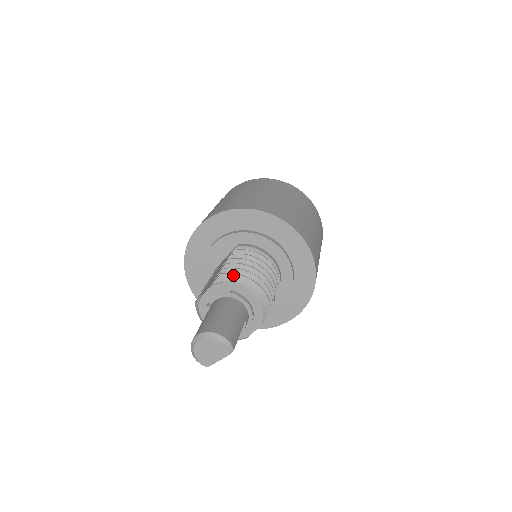
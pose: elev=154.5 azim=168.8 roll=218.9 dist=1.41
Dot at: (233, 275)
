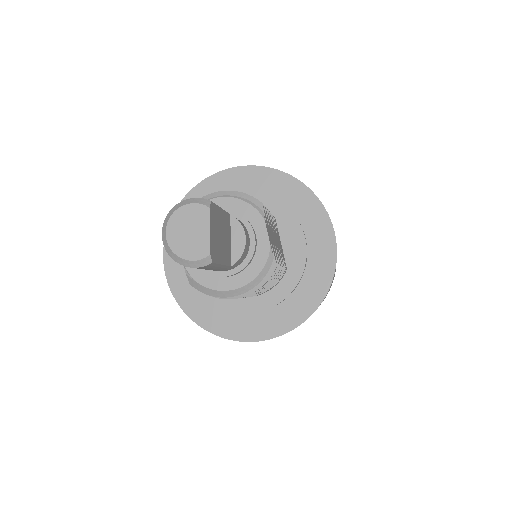
Dot at: occluded
